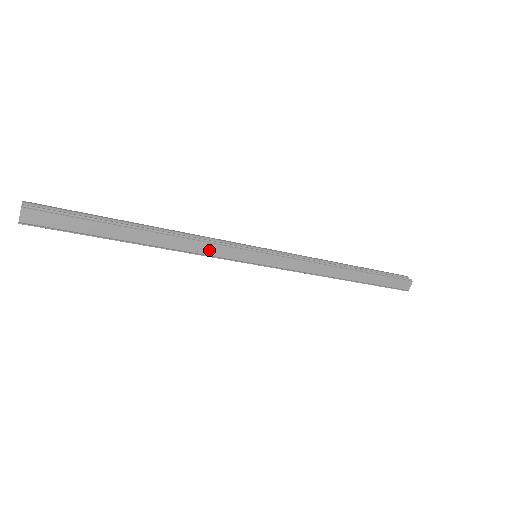
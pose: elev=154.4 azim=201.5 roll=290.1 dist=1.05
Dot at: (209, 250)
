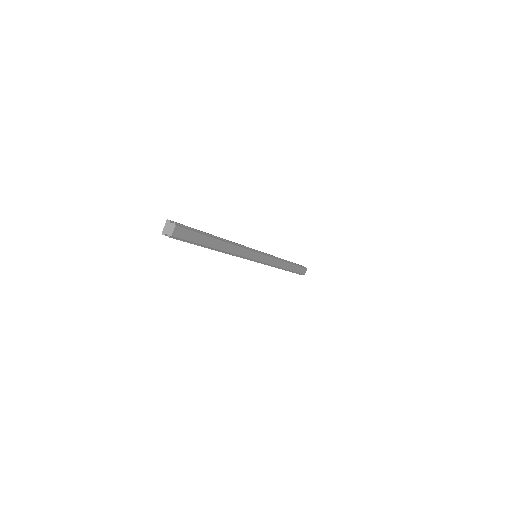
Dot at: (243, 253)
